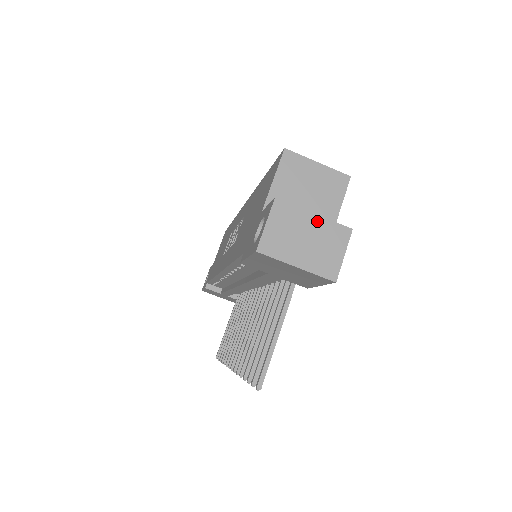
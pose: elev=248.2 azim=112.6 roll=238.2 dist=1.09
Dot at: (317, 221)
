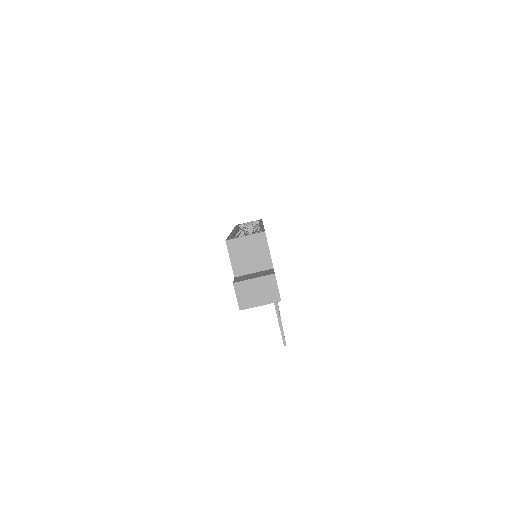
Dot at: (257, 281)
